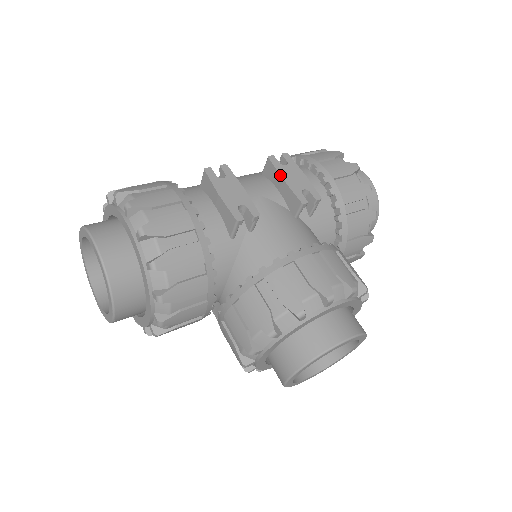
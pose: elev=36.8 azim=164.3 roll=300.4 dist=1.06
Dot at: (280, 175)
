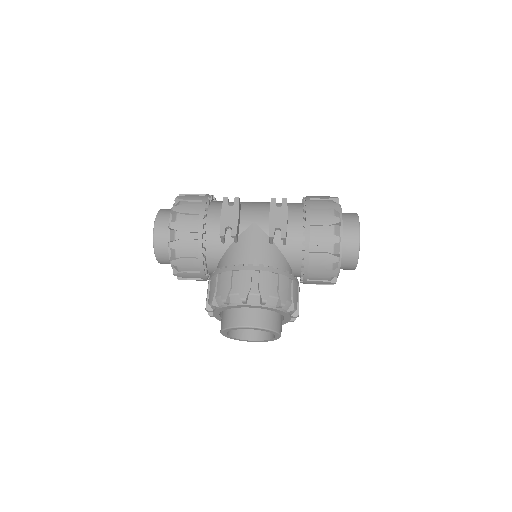
Dot at: (269, 213)
